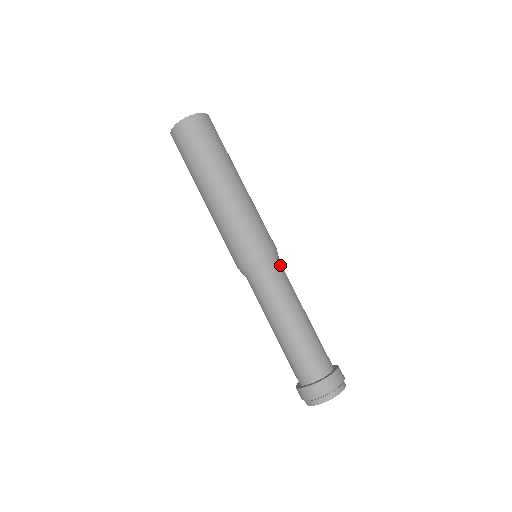
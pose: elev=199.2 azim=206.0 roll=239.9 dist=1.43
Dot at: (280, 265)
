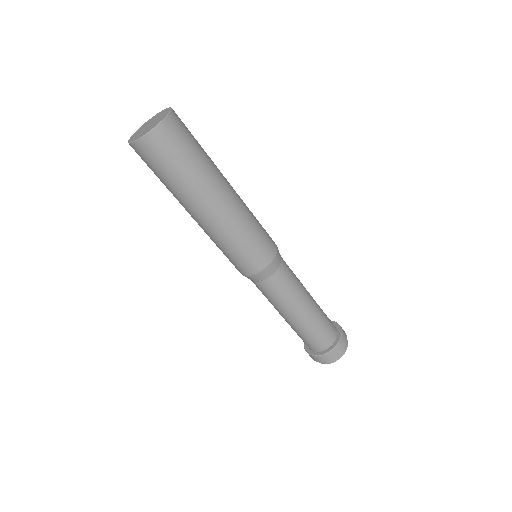
Dot at: (282, 258)
